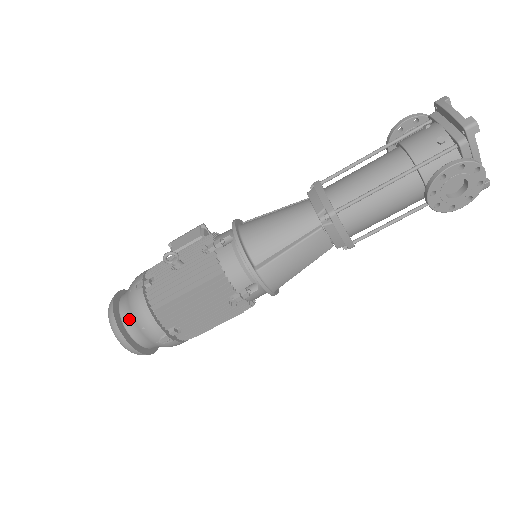
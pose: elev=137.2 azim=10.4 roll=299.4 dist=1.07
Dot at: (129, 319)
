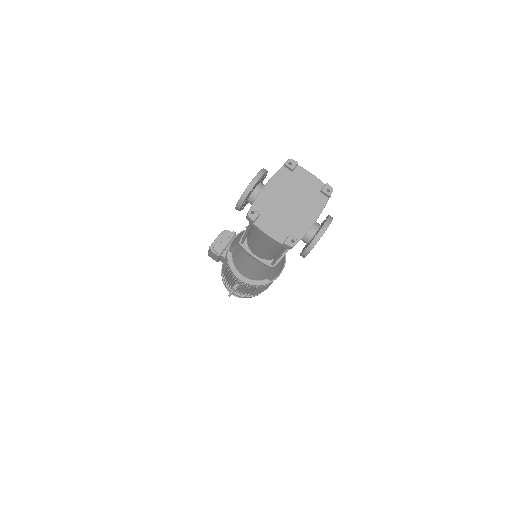
Dot at: occluded
